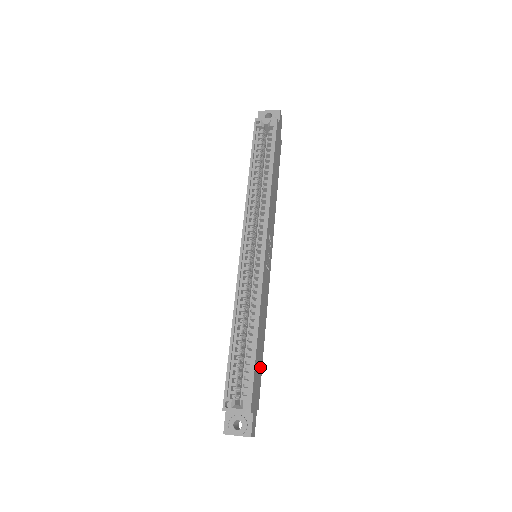
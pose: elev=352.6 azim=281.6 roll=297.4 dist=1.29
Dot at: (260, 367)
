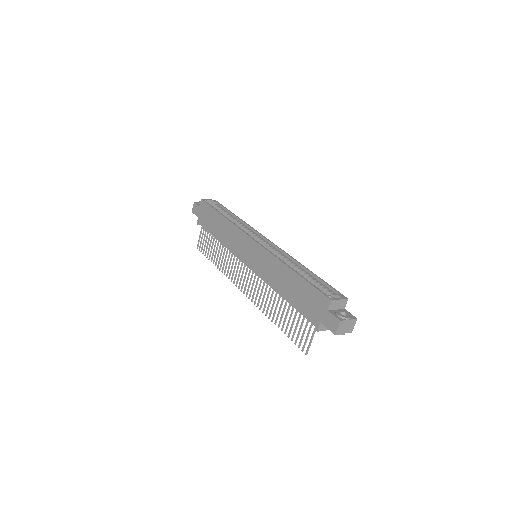
Dot at: occluded
